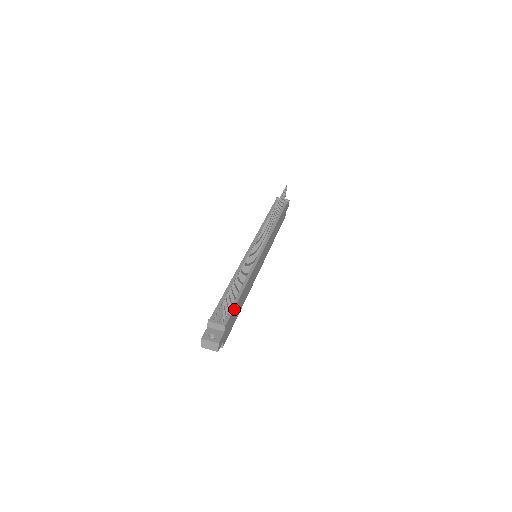
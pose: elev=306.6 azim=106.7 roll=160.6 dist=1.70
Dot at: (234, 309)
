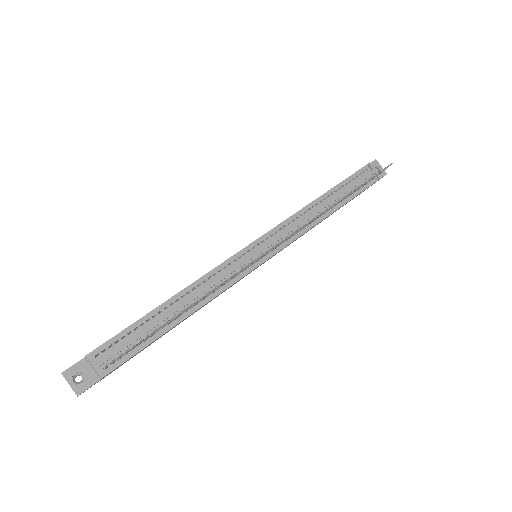
Dot at: (142, 349)
